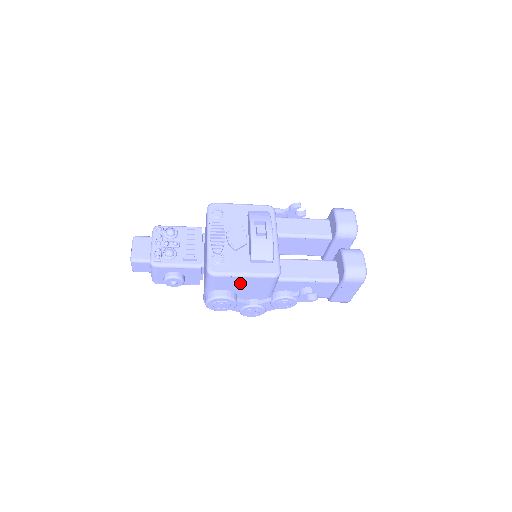
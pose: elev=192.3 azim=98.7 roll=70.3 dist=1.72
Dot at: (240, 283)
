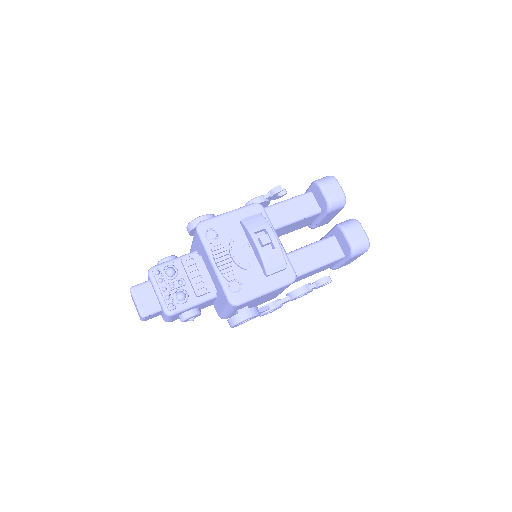
Dot at: (260, 298)
